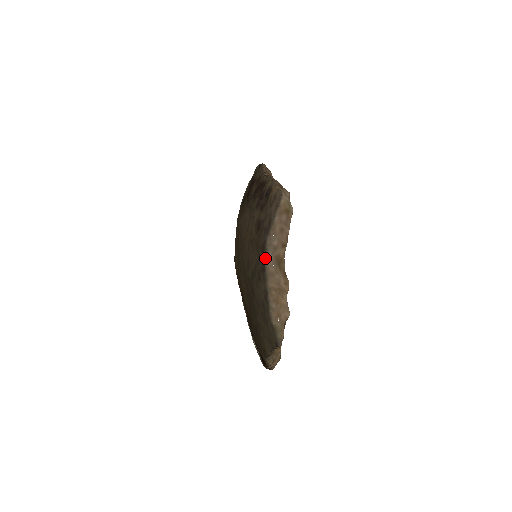
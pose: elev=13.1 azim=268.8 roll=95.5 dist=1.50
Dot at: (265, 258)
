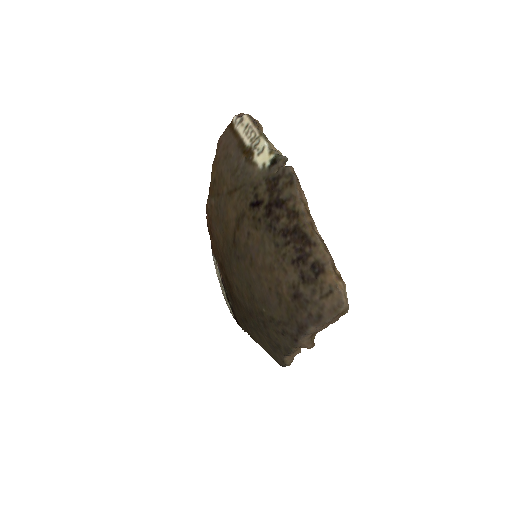
Dot at: (301, 336)
